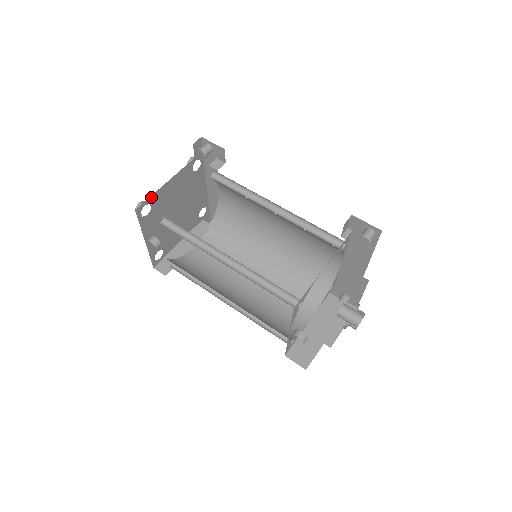
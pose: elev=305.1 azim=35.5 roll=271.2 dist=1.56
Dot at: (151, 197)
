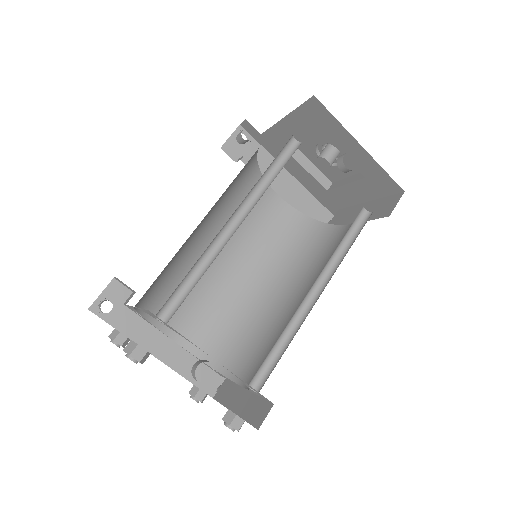
Dot at: occluded
